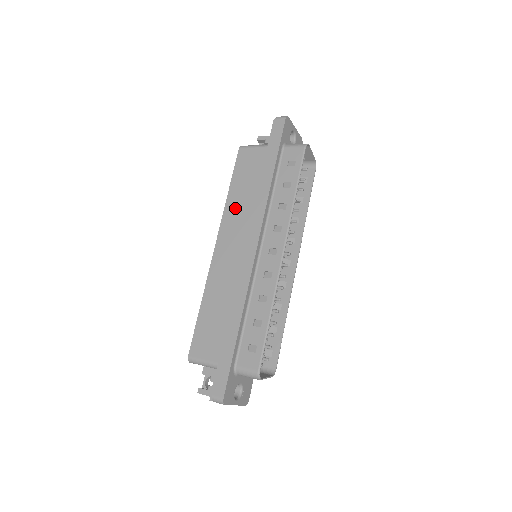
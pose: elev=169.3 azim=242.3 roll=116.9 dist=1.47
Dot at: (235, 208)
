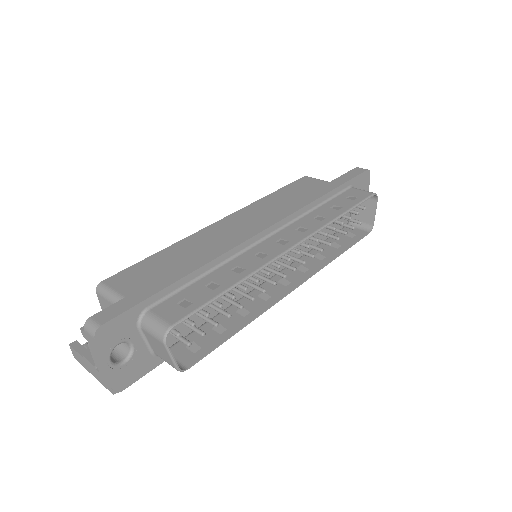
Dot at: (267, 204)
